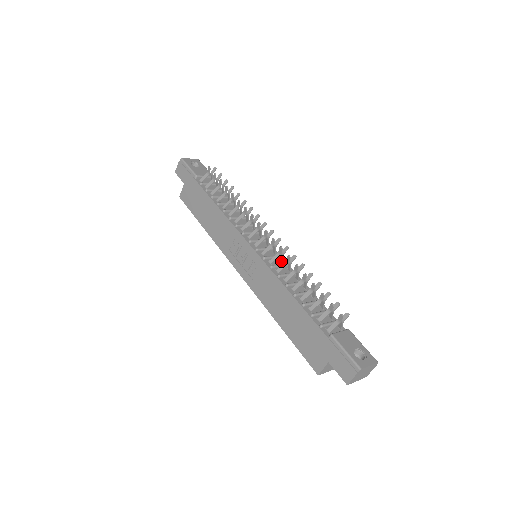
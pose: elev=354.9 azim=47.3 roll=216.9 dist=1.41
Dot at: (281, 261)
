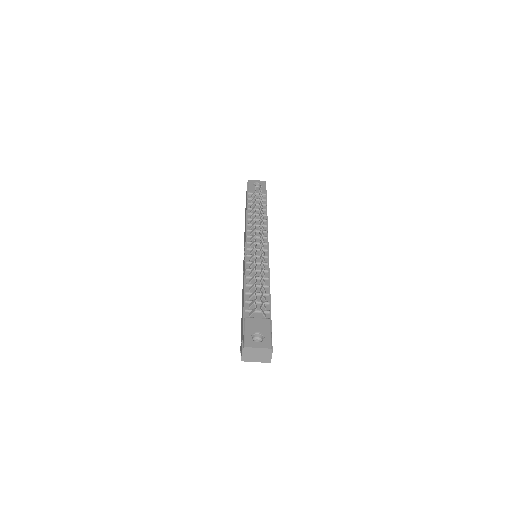
Dot at: (263, 260)
